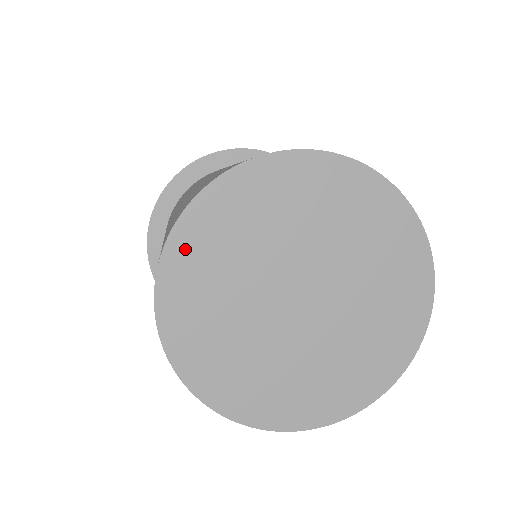
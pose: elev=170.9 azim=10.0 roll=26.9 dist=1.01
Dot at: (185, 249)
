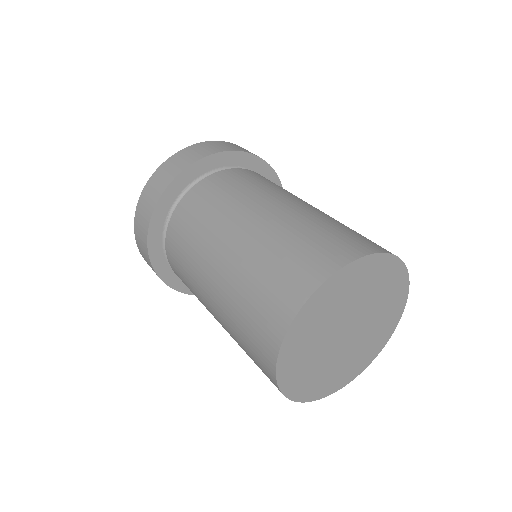
Dot at: (291, 385)
